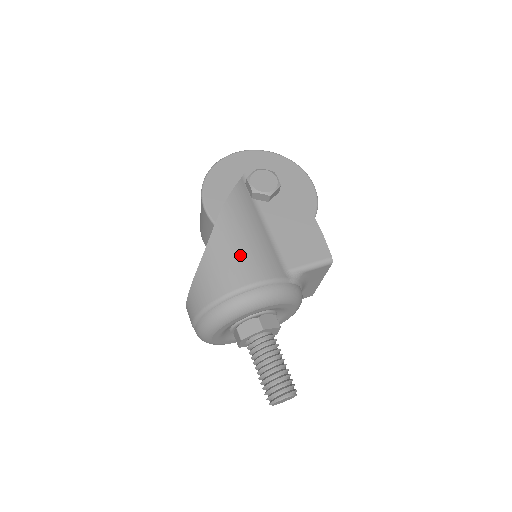
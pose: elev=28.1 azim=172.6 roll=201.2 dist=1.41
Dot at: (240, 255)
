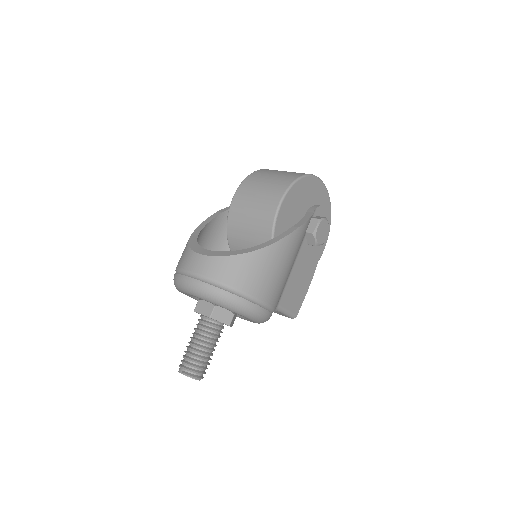
Dot at: (278, 276)
